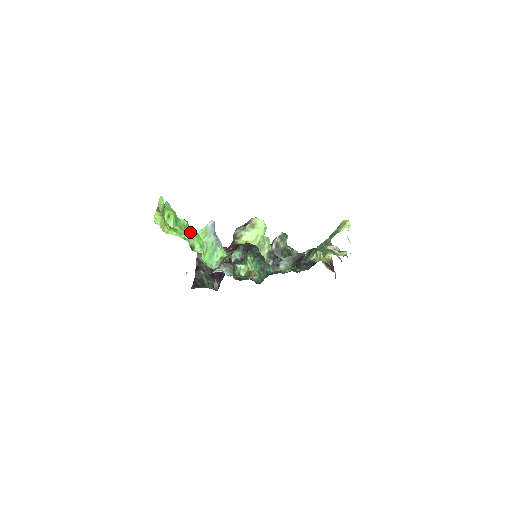
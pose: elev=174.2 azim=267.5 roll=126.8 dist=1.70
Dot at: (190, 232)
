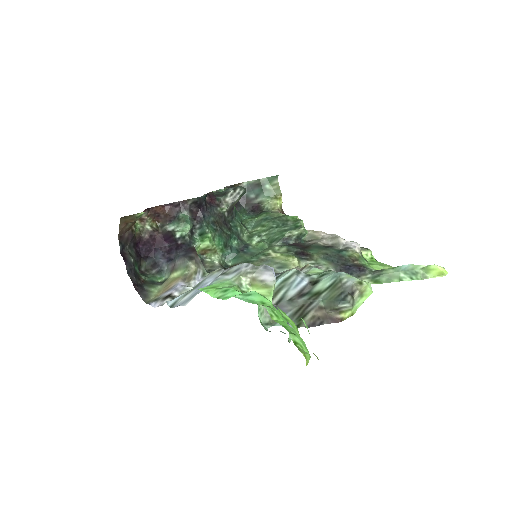
Dot at: (271, 312)
